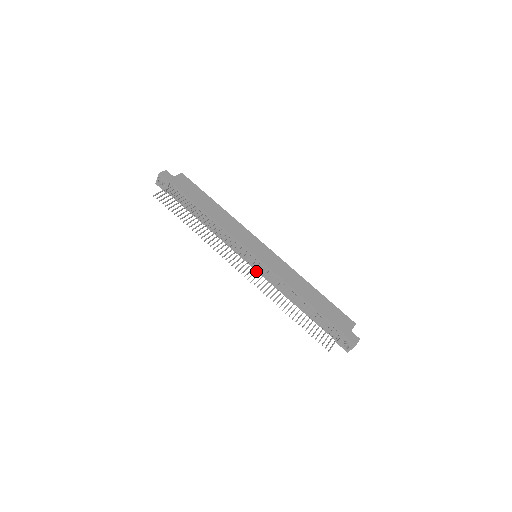
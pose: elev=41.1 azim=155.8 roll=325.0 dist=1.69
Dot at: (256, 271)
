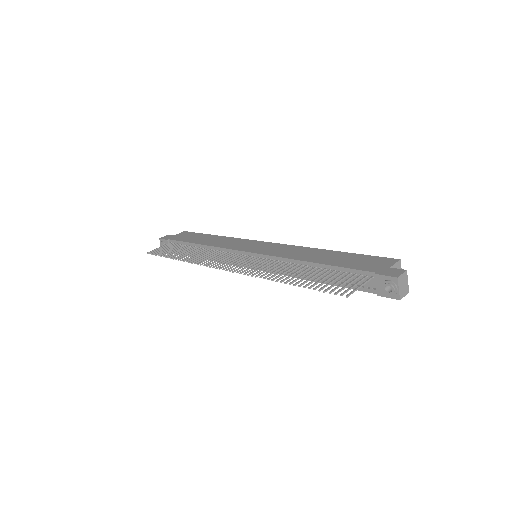
Dot at: (247, 263)
